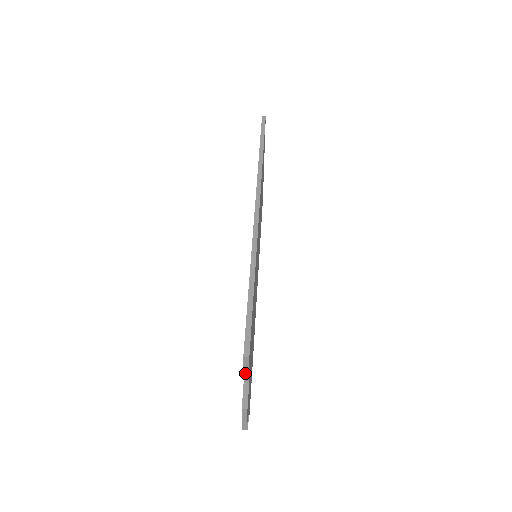
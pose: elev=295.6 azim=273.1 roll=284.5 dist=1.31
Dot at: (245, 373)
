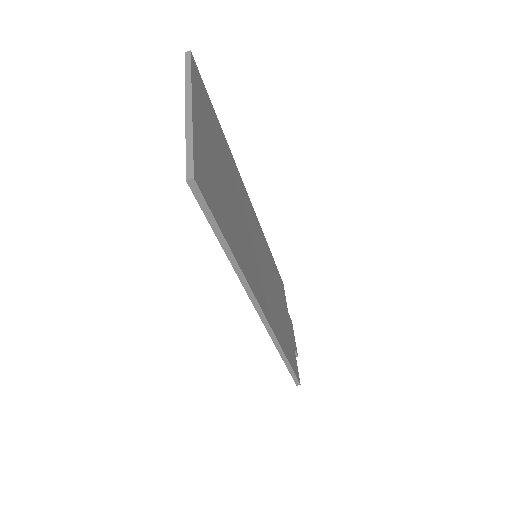
Dot at: occluded
